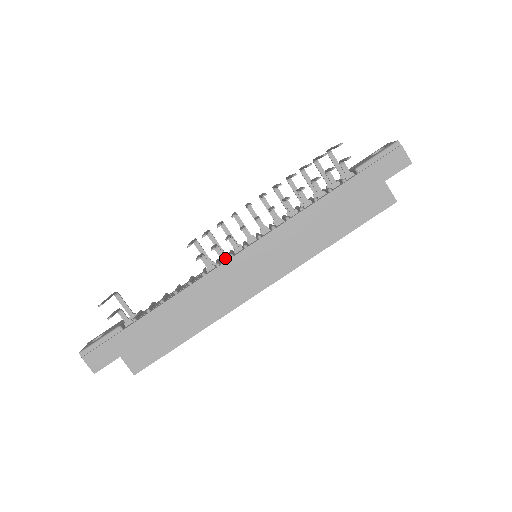
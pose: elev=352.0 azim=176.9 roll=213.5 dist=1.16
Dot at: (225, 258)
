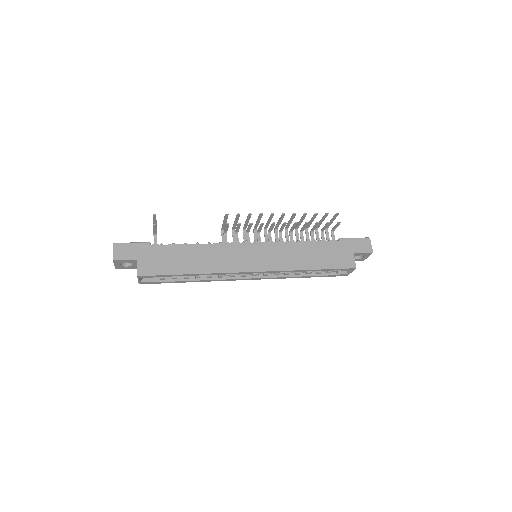
Dot at: (238, 243)
